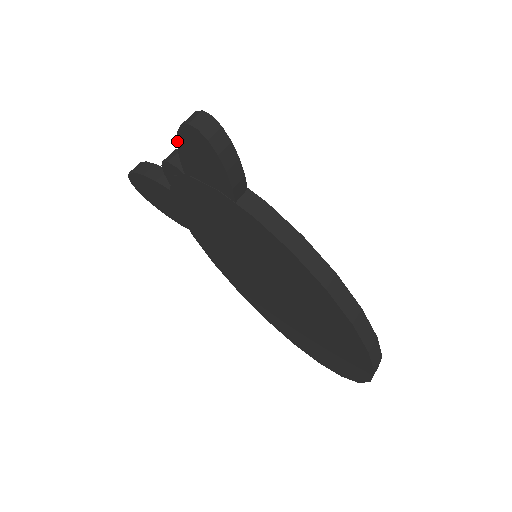
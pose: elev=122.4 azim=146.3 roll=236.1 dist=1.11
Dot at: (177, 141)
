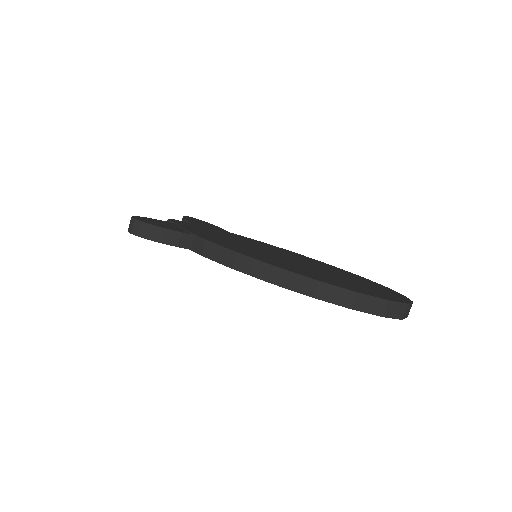
Dot at: occluded
